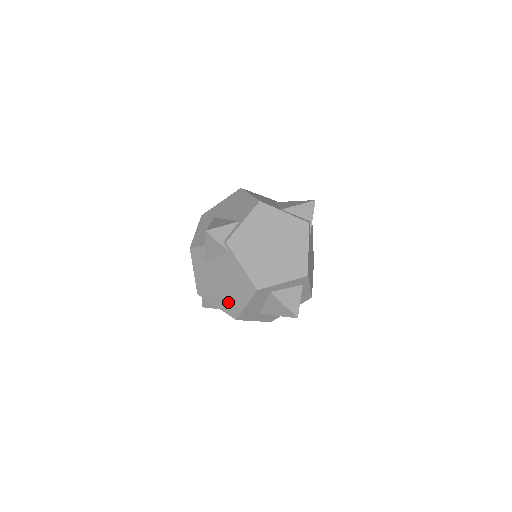
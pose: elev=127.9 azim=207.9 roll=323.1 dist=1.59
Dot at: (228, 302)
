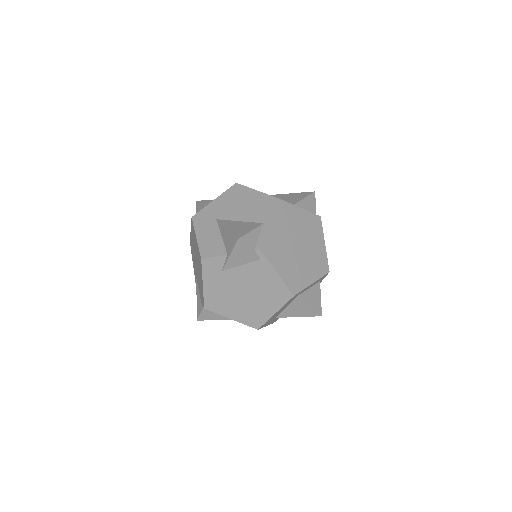
Dot at: (250, 312)
